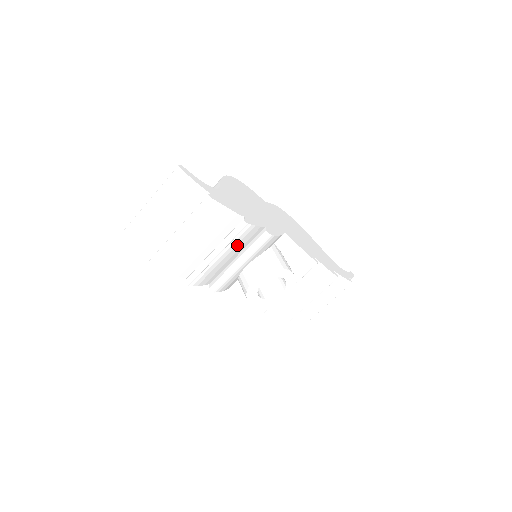
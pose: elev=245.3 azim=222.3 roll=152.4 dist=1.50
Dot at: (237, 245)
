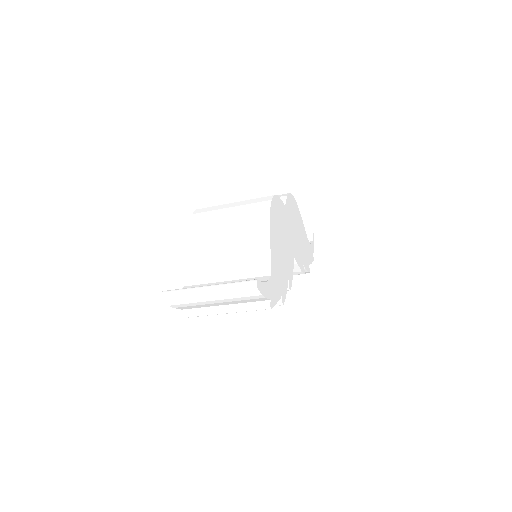
Dot at: occluded
